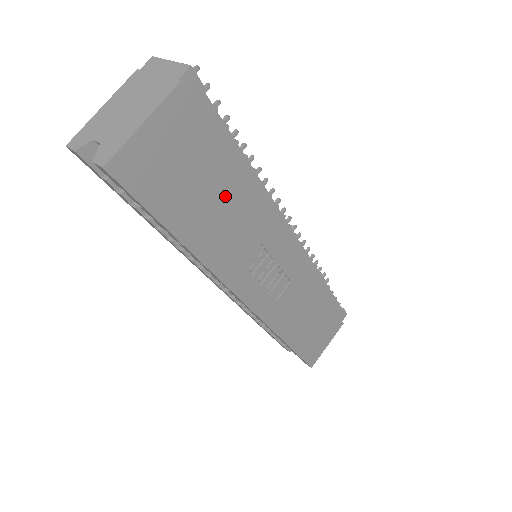
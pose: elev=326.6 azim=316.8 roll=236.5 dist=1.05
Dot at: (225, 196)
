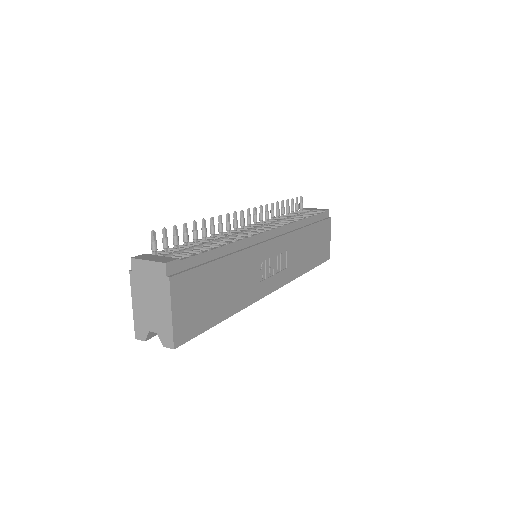
Dot at: (226, 276)
